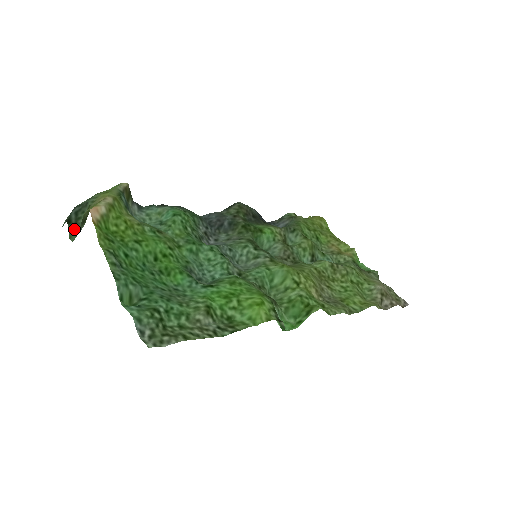
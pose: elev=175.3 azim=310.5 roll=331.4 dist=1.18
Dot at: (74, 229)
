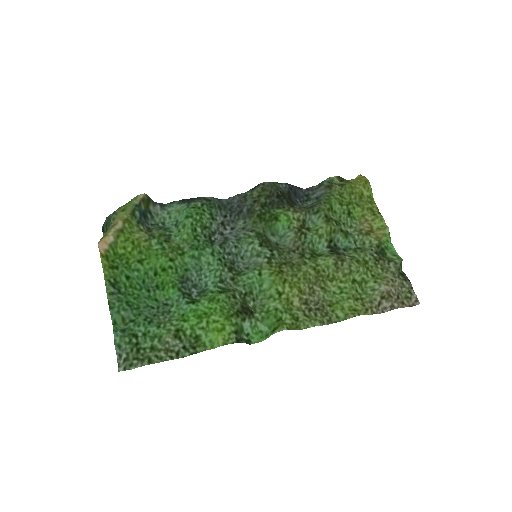
Dot at: occluded
